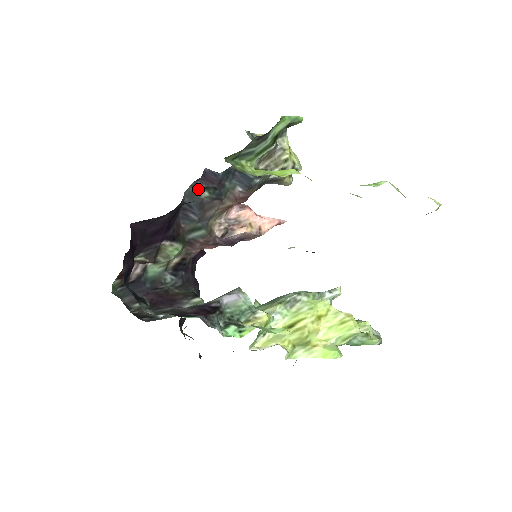
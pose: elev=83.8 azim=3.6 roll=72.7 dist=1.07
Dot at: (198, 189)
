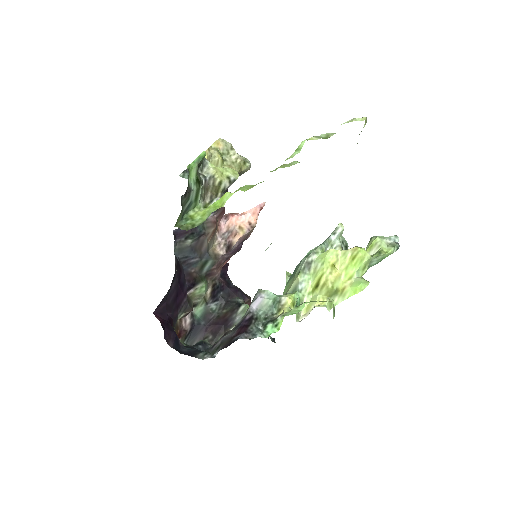
Dot at: (181, 243)
